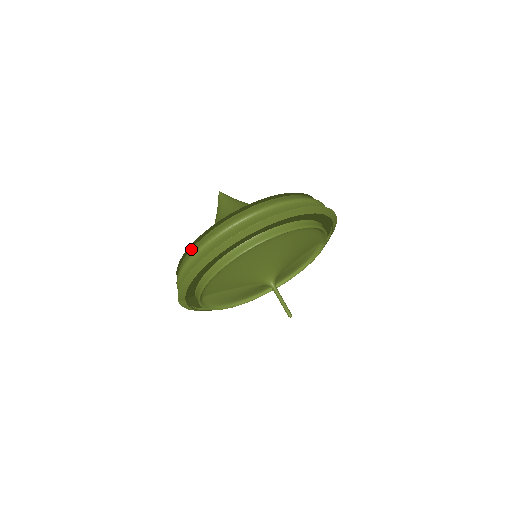
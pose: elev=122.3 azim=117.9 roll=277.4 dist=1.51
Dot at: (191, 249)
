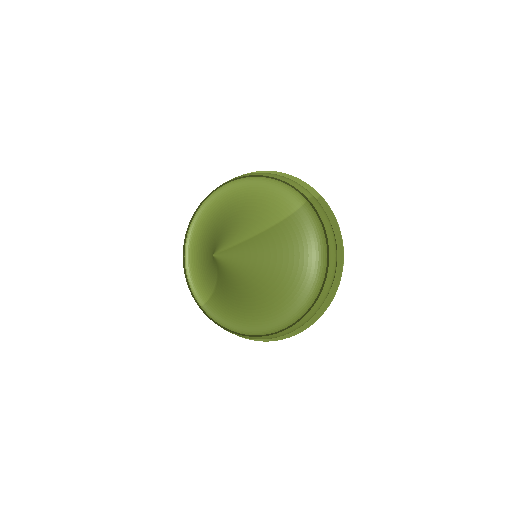
Dot at: (240, 335)
